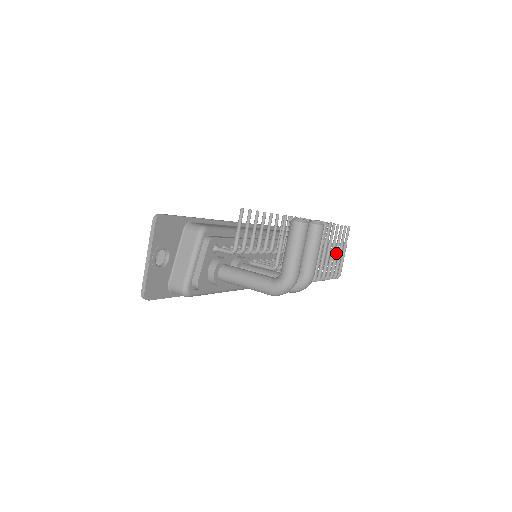
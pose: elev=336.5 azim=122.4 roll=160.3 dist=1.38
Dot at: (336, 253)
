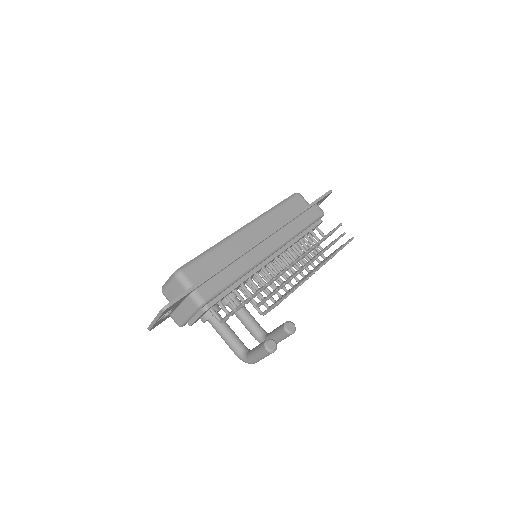
Dot at: occluded
